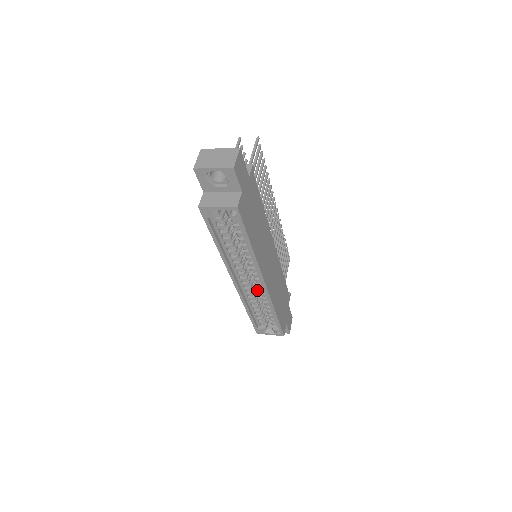
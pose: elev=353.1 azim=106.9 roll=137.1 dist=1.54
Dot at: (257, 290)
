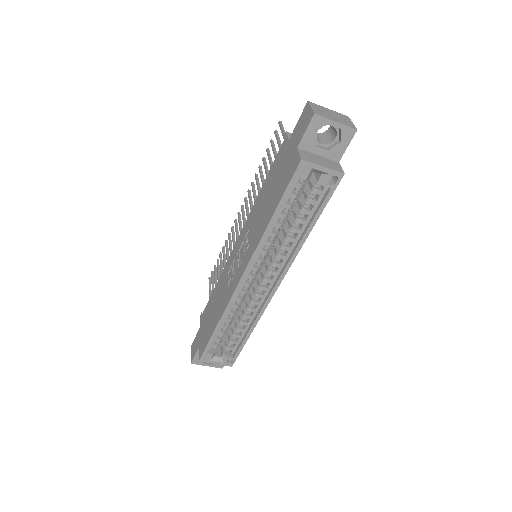
Dot at: occluded
